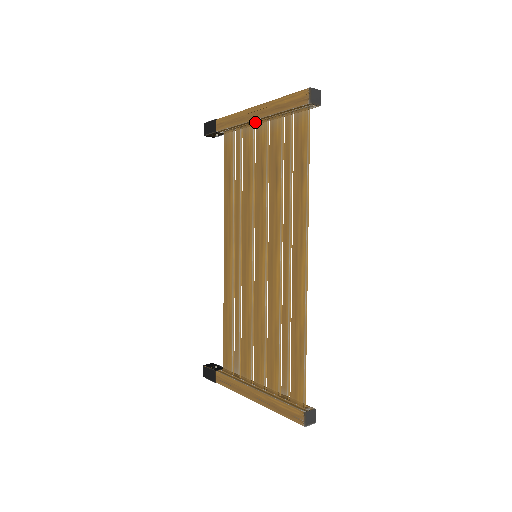
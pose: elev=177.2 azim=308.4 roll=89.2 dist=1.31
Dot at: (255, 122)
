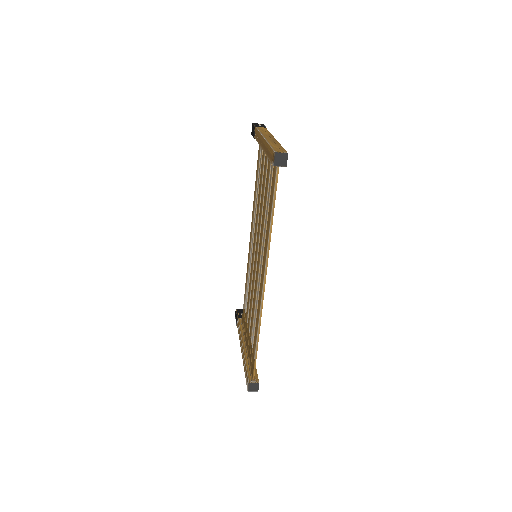
Dot at: occluded
